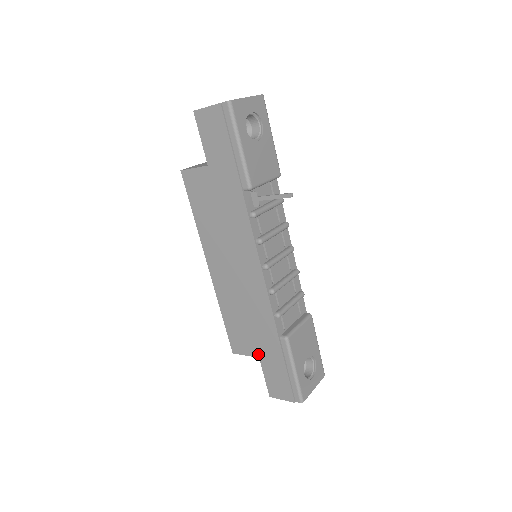
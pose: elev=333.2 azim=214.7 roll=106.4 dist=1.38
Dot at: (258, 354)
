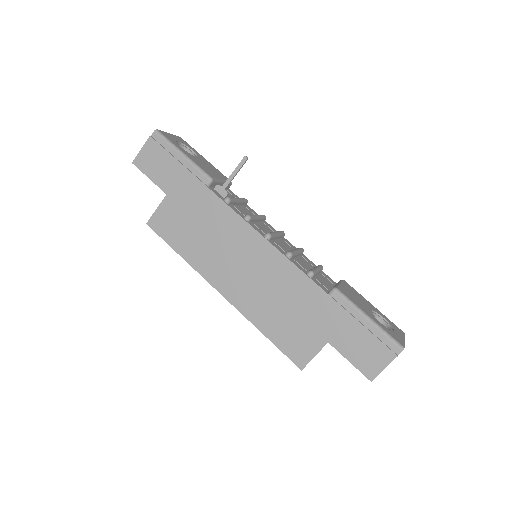
Dot at: (324, 339)
